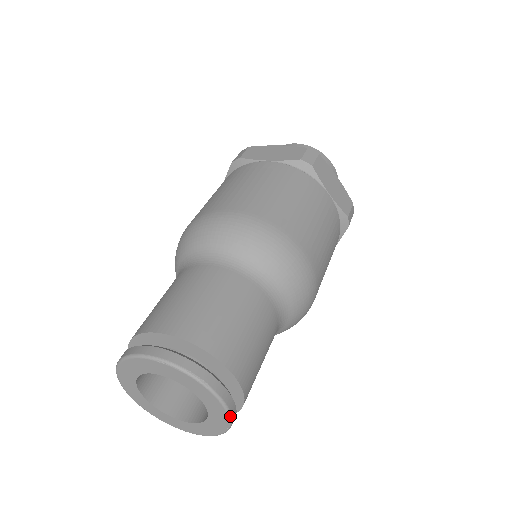
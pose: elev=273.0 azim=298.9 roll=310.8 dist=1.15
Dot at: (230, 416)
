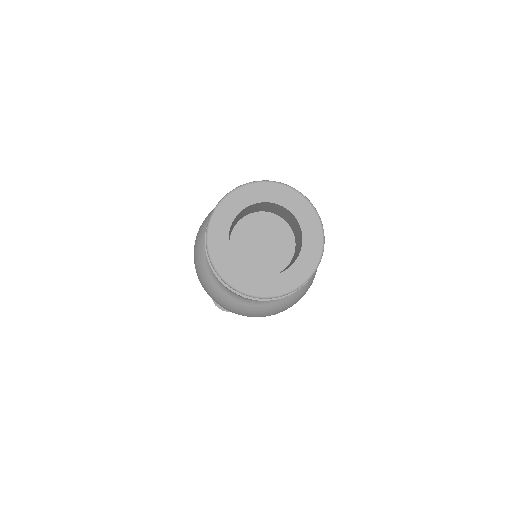
Dot at: (301, 194)
